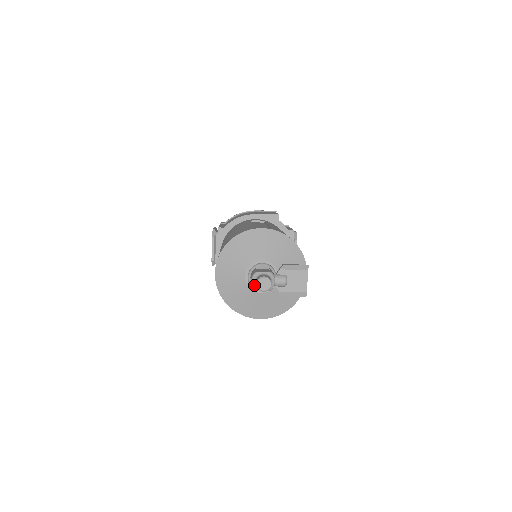
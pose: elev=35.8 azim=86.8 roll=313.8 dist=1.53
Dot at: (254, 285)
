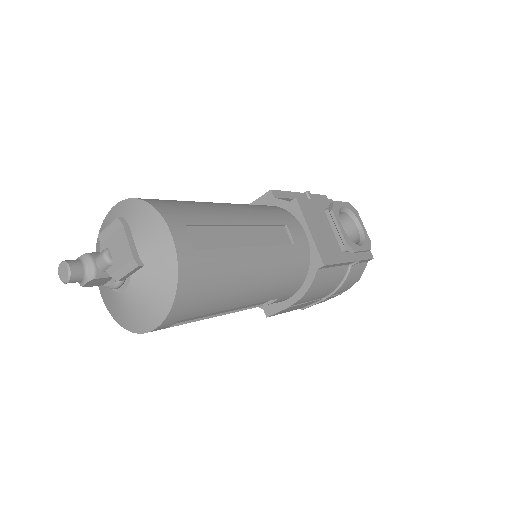
Dot at: occluded
